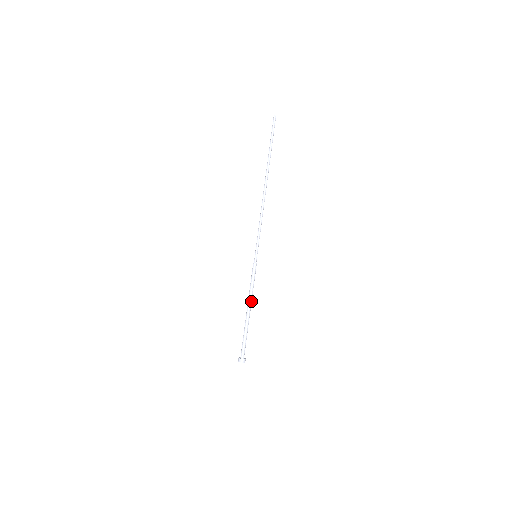
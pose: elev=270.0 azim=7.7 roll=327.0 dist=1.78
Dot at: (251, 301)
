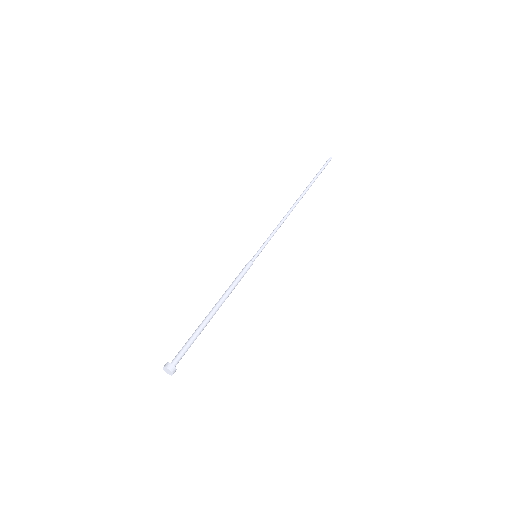
Dot at: (224, 298)
